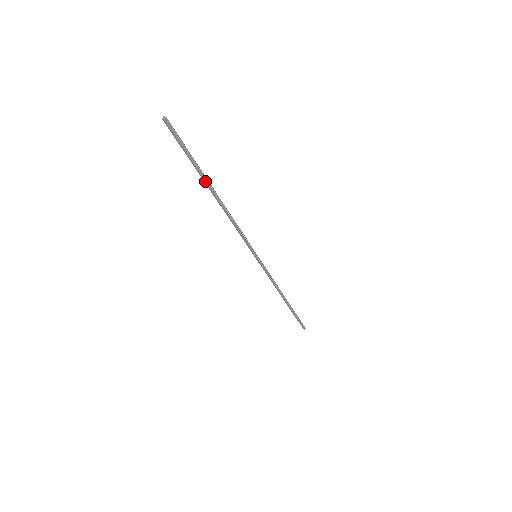
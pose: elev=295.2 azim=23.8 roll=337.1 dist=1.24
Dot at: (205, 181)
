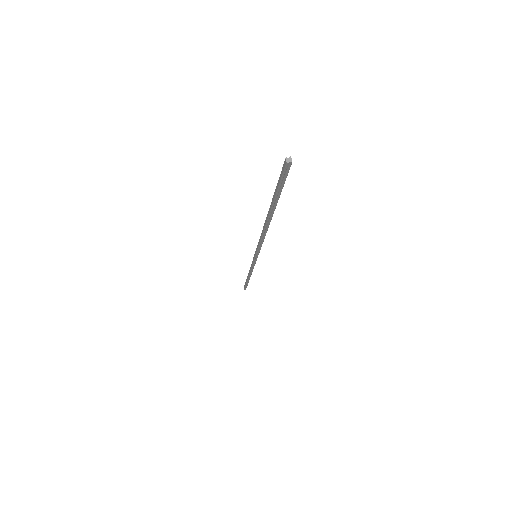
Dot at: (270, 211)
